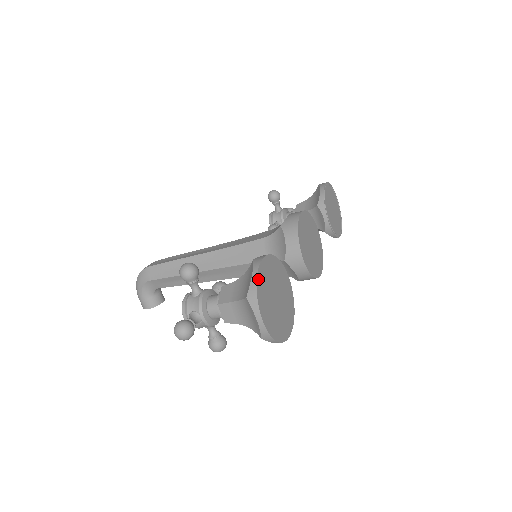
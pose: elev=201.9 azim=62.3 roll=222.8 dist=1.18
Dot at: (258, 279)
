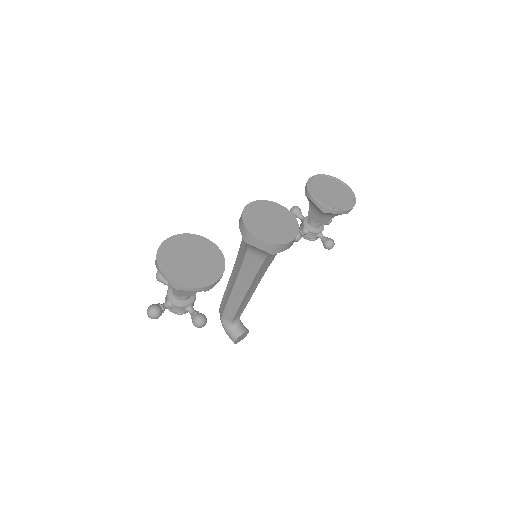
Dot at: (160, 249)
